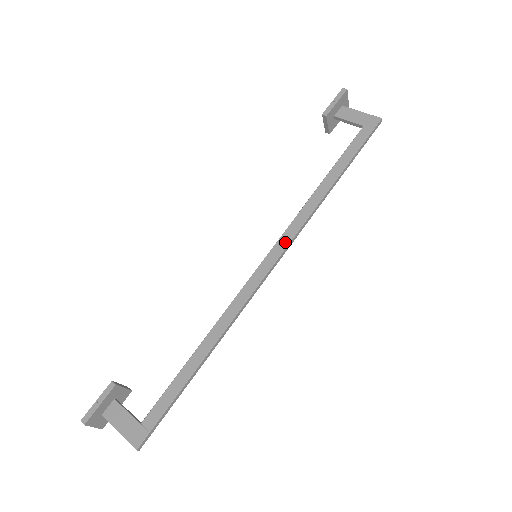
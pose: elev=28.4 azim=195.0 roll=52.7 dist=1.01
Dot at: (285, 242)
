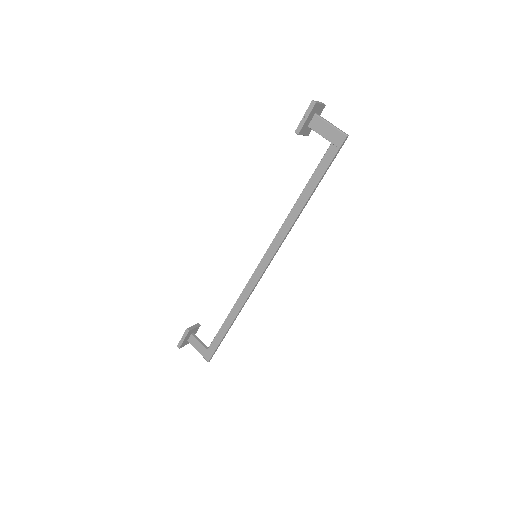
Dot at: (273, 250)
